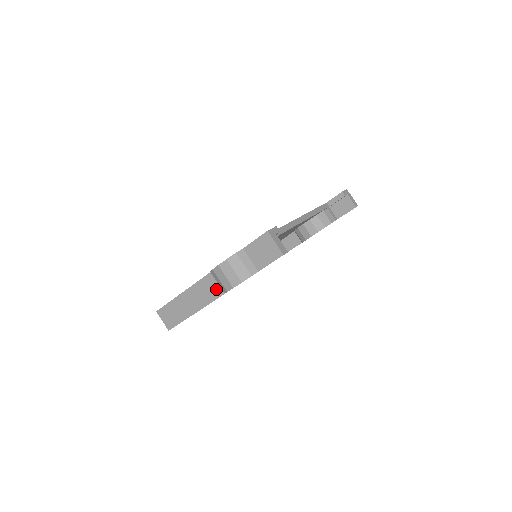
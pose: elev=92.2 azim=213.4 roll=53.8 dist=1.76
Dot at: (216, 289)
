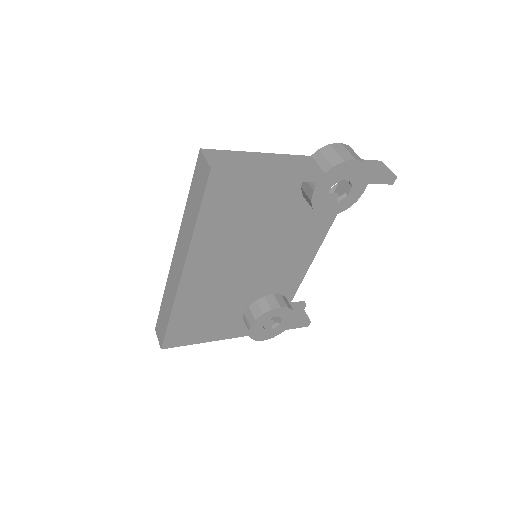
Dot at: (313, 167)
